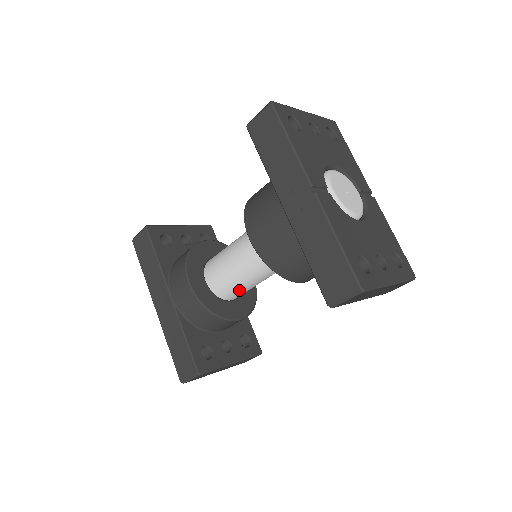
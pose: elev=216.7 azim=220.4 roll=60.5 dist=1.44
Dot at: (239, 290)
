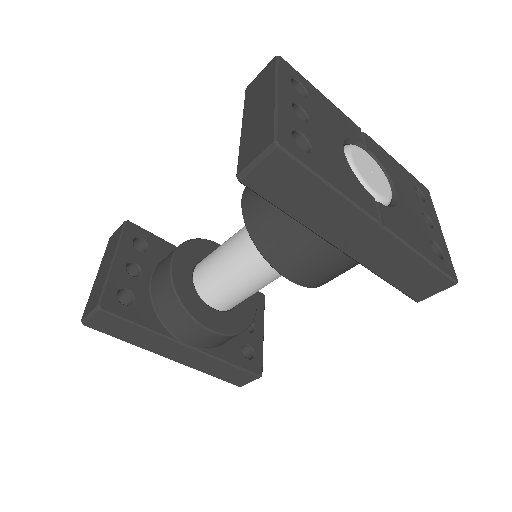
Dot at: occluded
